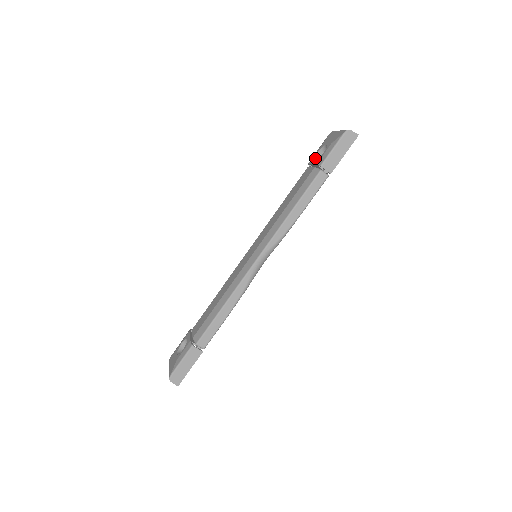
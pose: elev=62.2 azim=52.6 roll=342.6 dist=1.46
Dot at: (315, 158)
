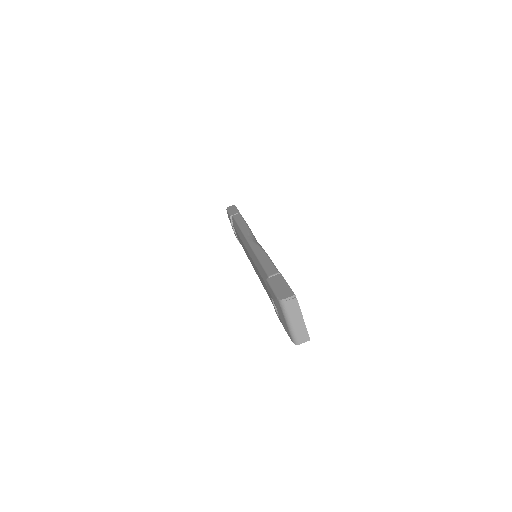
Dot at: occluded
